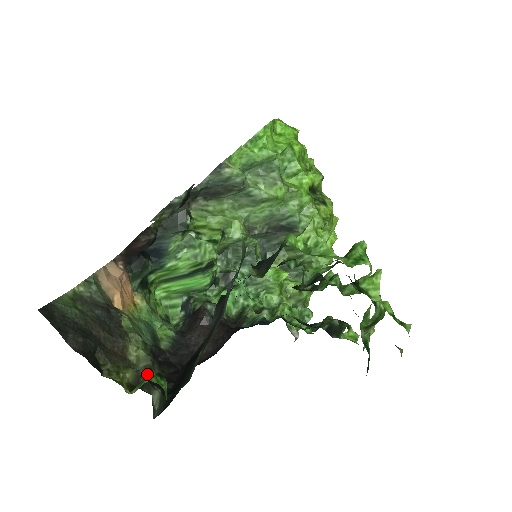
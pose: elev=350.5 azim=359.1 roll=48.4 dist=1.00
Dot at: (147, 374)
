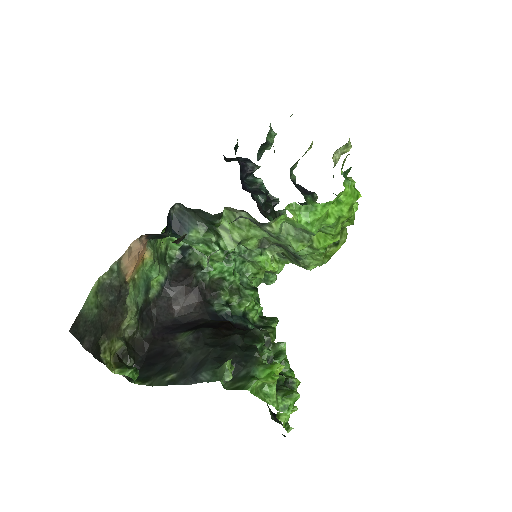
Dot at: (130, 339)
